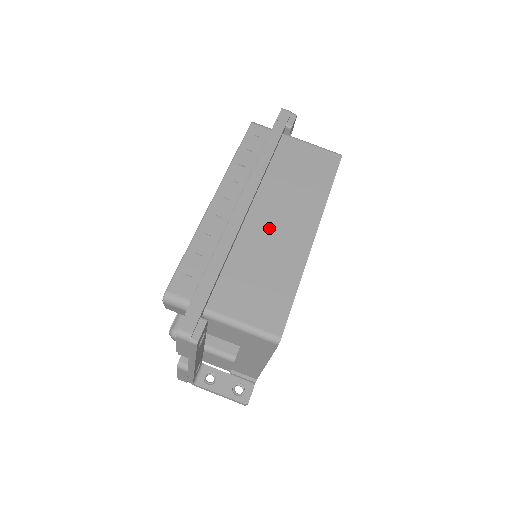
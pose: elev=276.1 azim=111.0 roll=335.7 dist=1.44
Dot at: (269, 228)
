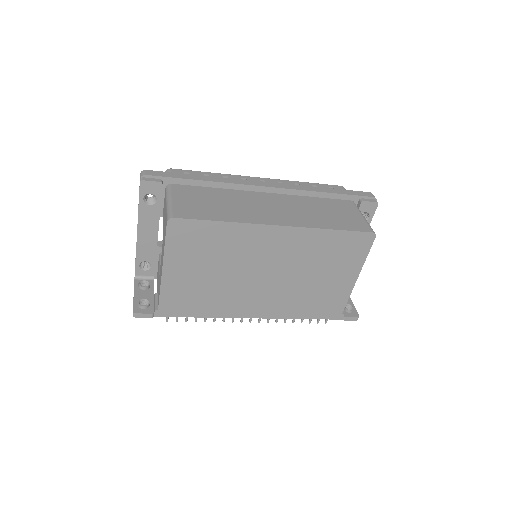
Dot at: (261, 203)
